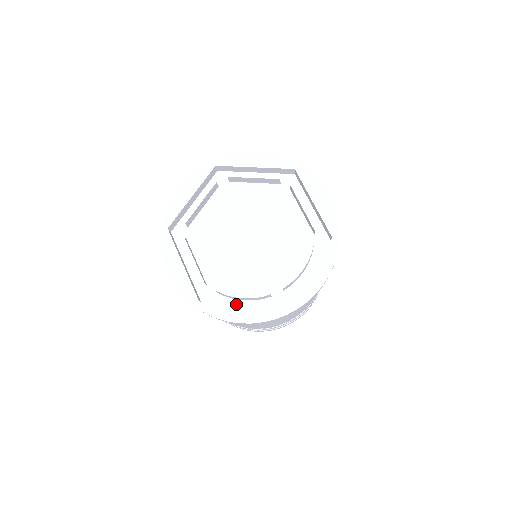
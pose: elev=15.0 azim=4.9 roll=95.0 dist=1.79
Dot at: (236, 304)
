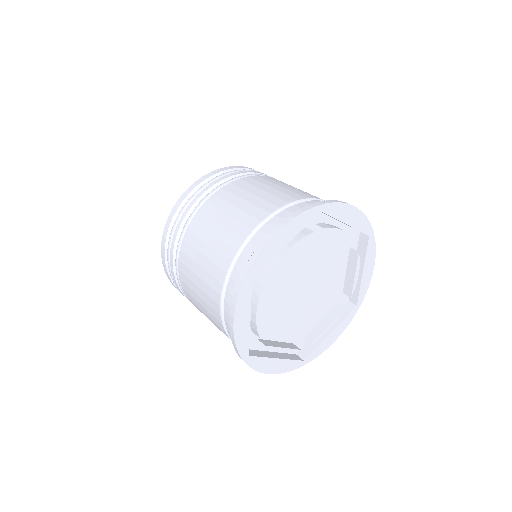
Dot at: (275, 358)
